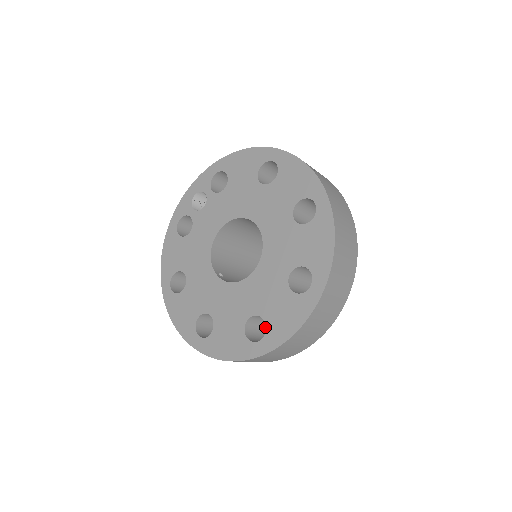
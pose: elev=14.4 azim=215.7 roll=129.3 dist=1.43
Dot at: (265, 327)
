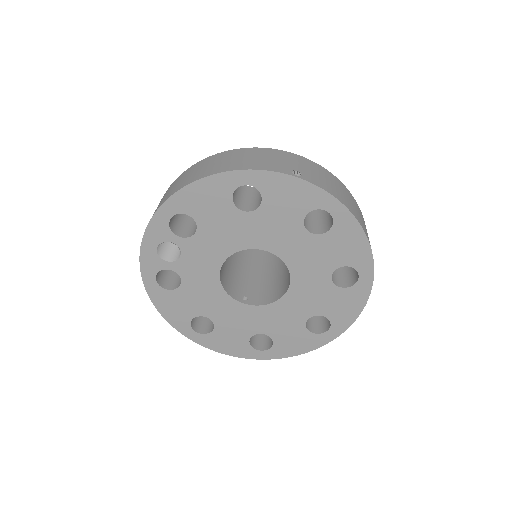
Dot at: occluded
